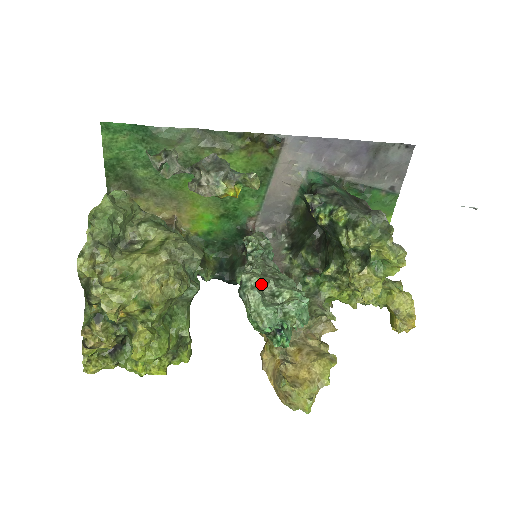
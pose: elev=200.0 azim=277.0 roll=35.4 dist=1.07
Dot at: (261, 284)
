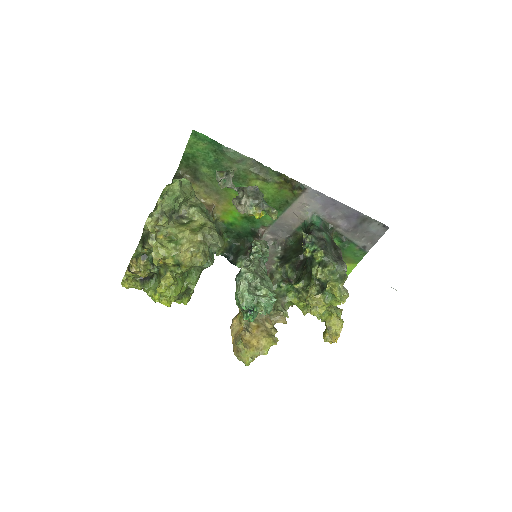
Dot at: (251, 278)
